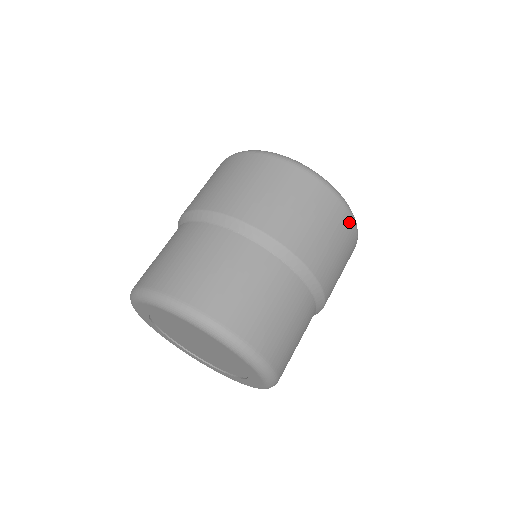
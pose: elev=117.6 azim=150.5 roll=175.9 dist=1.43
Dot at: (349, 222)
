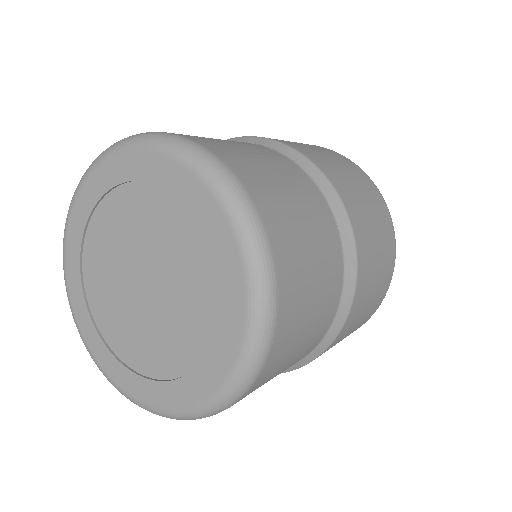
Dot at: (385, 211)
